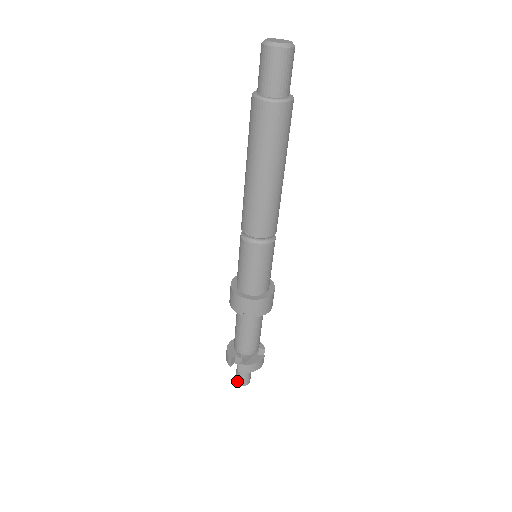
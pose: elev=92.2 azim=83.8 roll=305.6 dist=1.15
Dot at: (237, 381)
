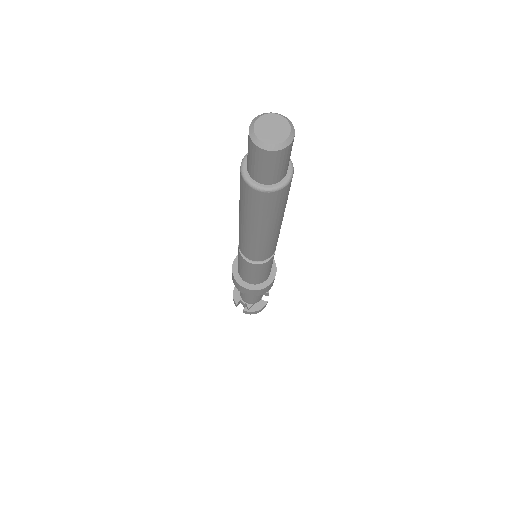
Dot at: occluded
